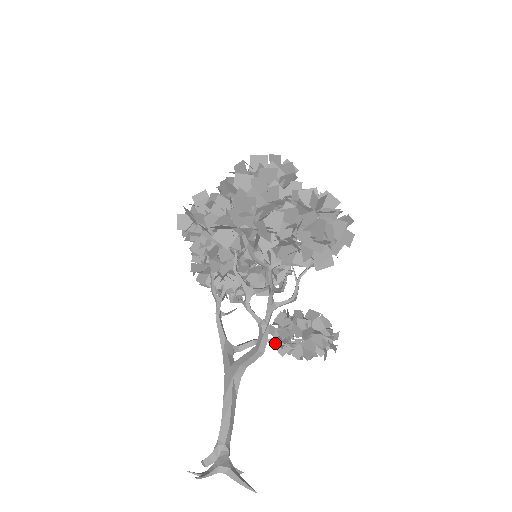
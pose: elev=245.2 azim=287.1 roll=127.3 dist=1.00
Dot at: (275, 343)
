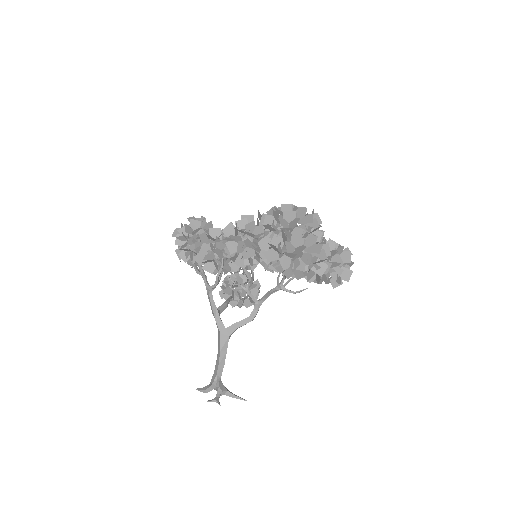
Dot at: occluded
